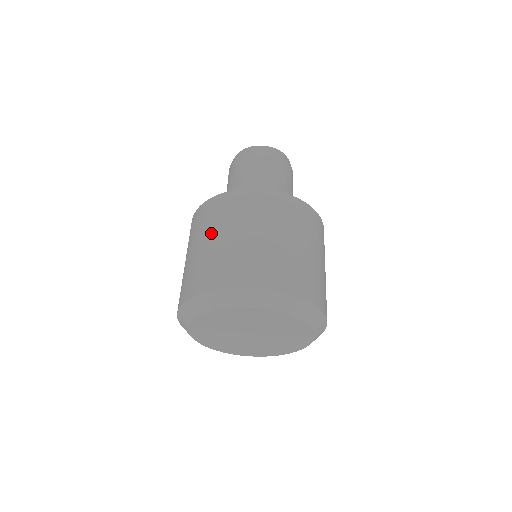
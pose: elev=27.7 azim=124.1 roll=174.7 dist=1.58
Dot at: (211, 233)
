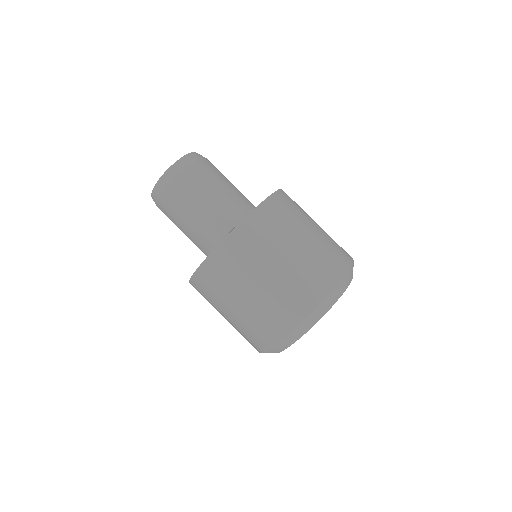
Dot at: (229, 302)
